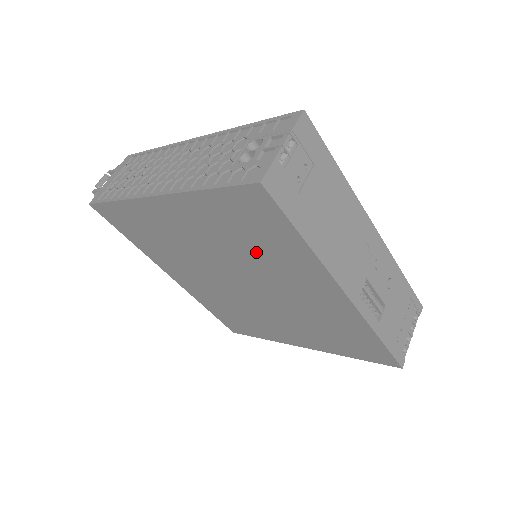
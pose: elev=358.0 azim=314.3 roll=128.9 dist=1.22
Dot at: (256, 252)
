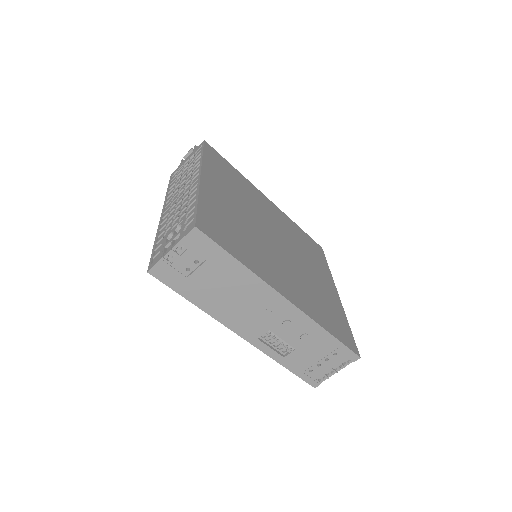
Dot at: occluded
